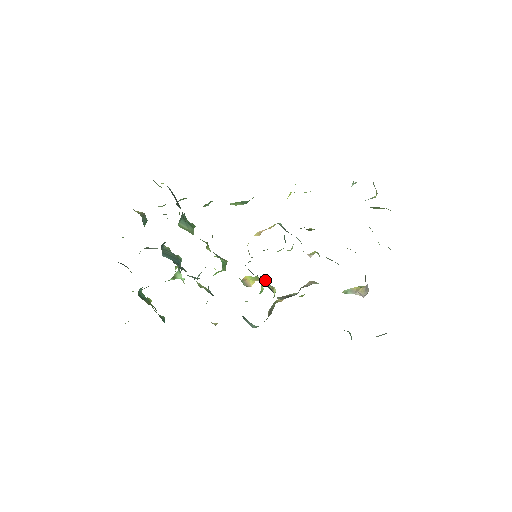
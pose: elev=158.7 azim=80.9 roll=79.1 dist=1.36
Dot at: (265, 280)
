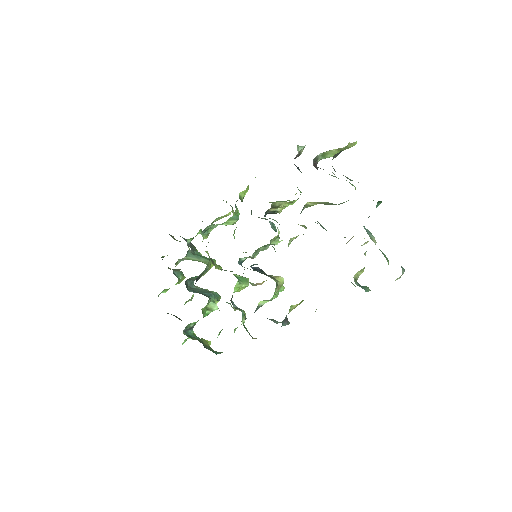
Dot at: (259, 269)
